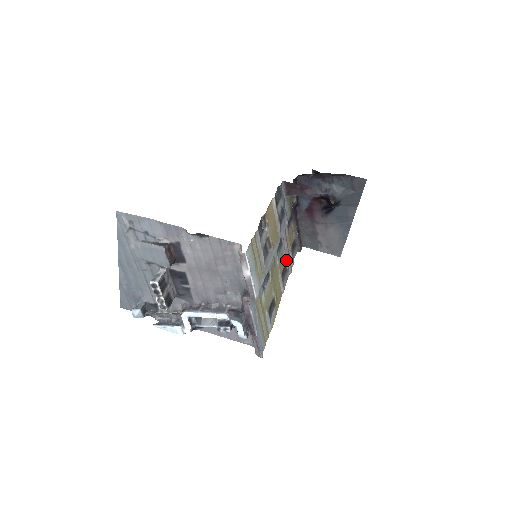
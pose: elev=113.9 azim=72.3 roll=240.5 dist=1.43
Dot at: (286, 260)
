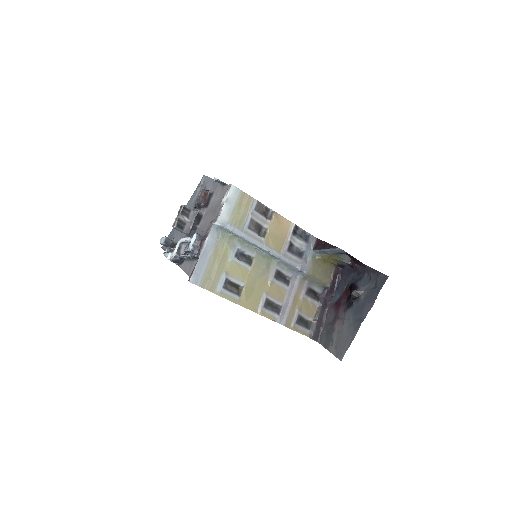
Dot at: (284, 305)
